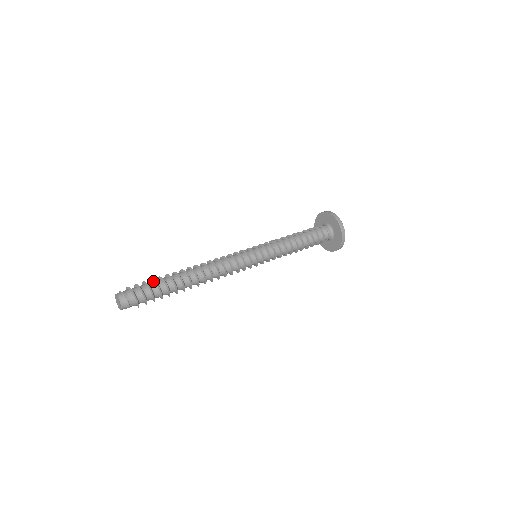
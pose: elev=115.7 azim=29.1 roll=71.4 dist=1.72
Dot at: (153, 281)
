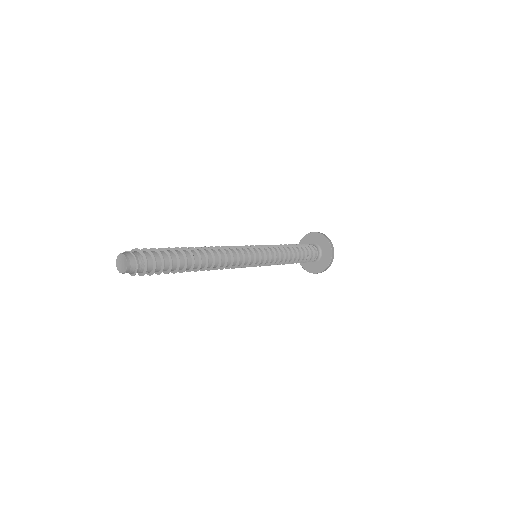
Dot at: occluded
